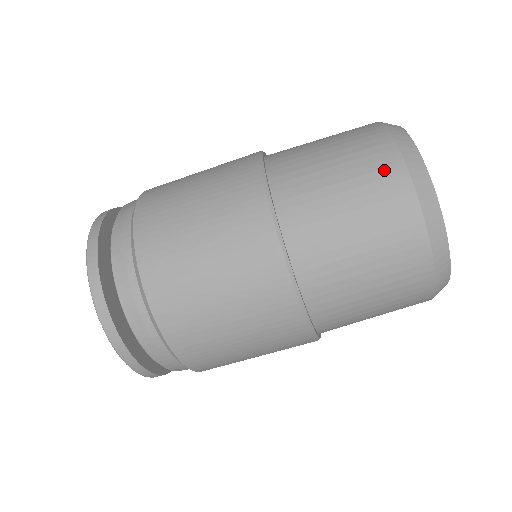
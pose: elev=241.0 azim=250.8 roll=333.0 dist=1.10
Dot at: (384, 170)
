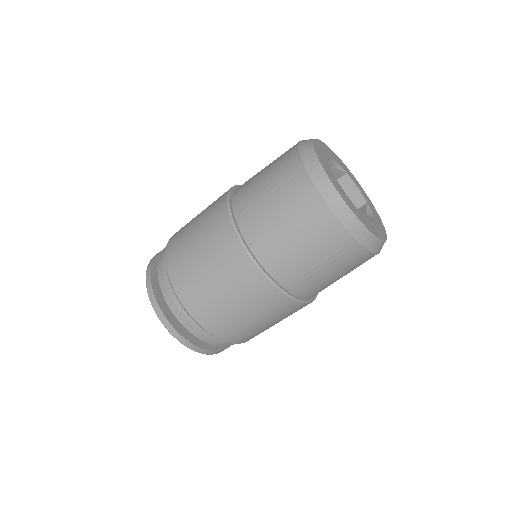
Dot at: (288, 161)
